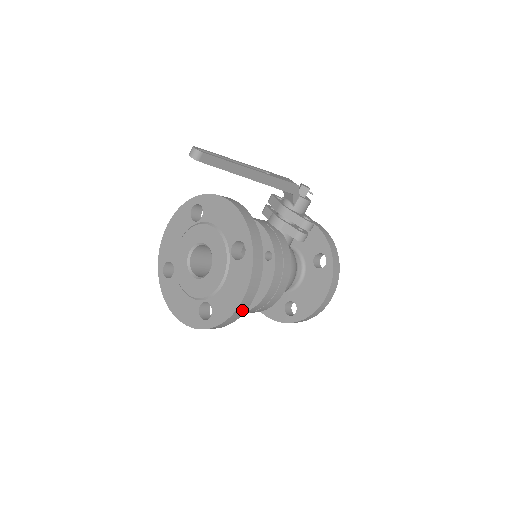
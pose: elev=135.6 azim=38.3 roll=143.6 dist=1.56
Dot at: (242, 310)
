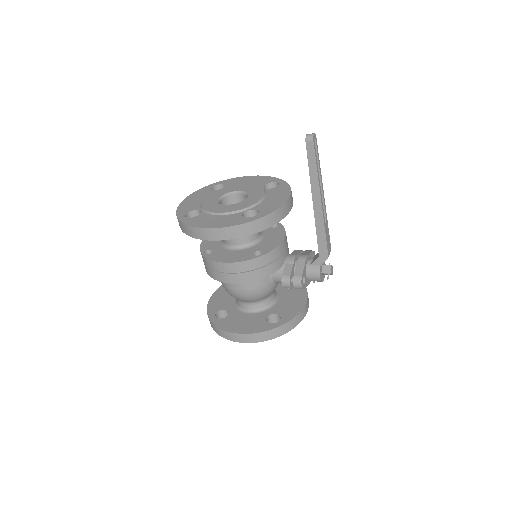
Dot at: (202, 235)
